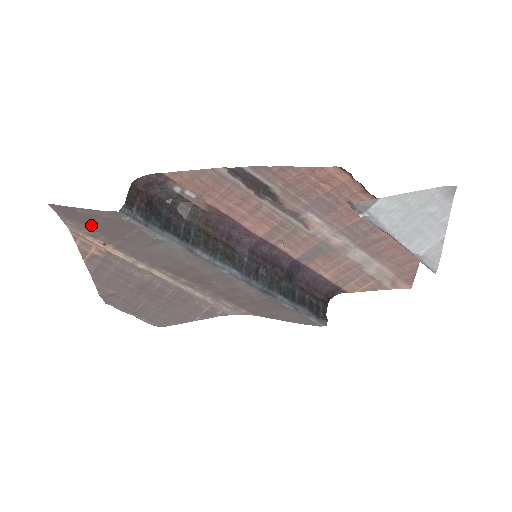
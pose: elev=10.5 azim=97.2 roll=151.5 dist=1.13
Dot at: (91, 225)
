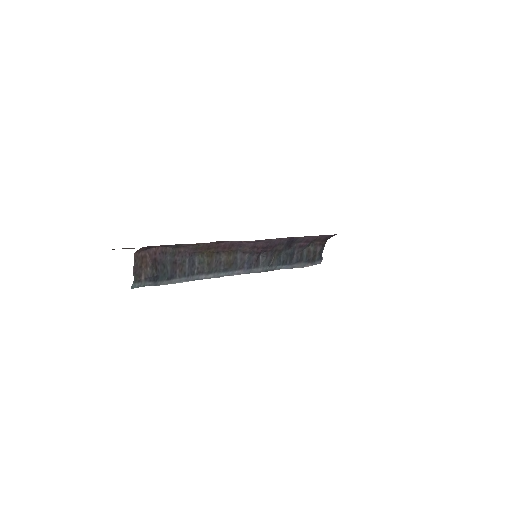
Dot at: occluded
